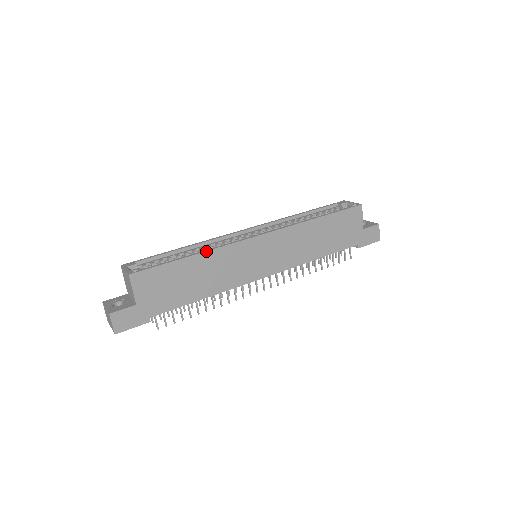
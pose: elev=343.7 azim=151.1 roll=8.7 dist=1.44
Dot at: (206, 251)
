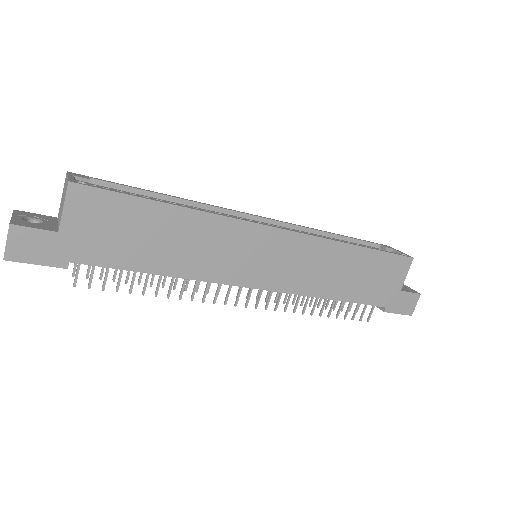
Dot at: (196, 209)
